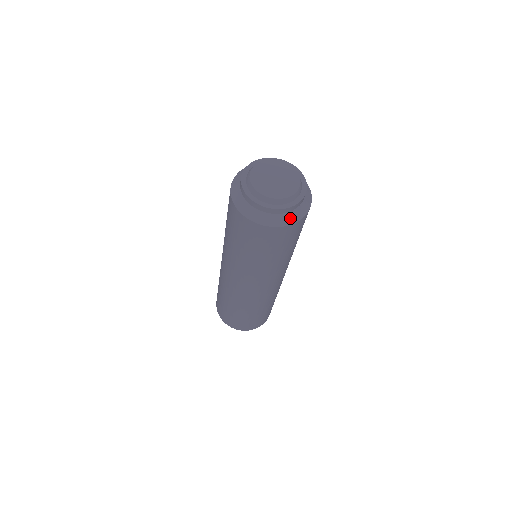
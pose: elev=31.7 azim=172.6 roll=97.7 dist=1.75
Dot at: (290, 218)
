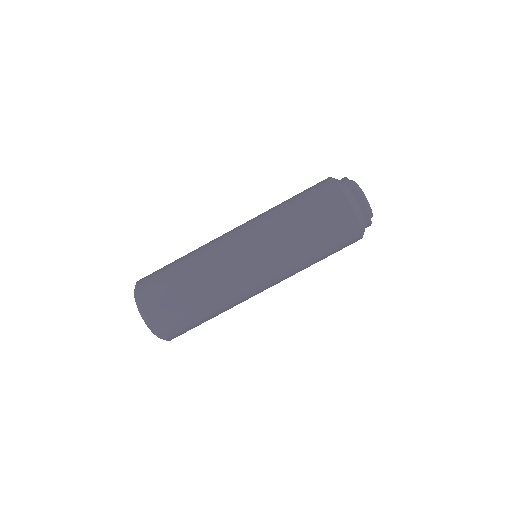
Dot at: occluded
